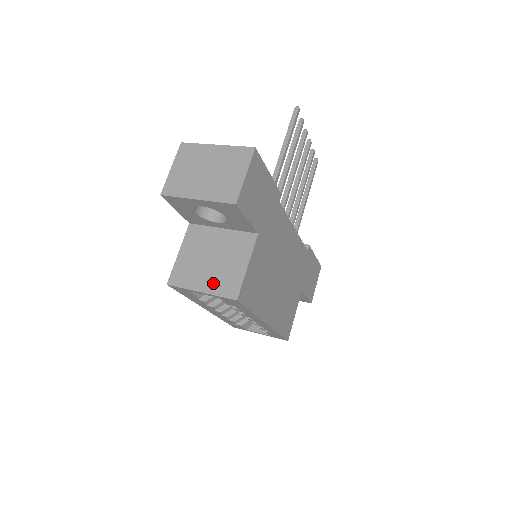
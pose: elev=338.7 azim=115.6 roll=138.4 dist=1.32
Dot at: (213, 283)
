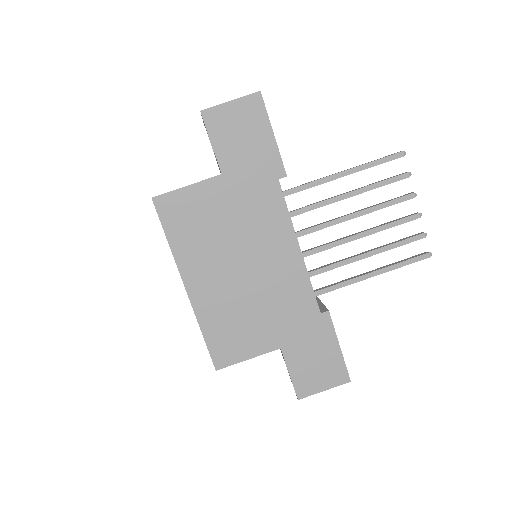
Dot at: occluded
